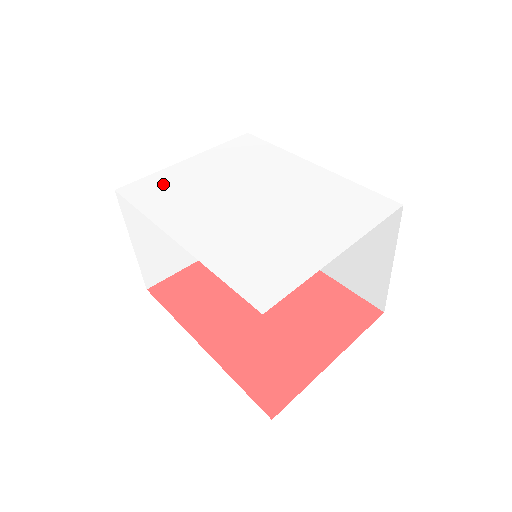
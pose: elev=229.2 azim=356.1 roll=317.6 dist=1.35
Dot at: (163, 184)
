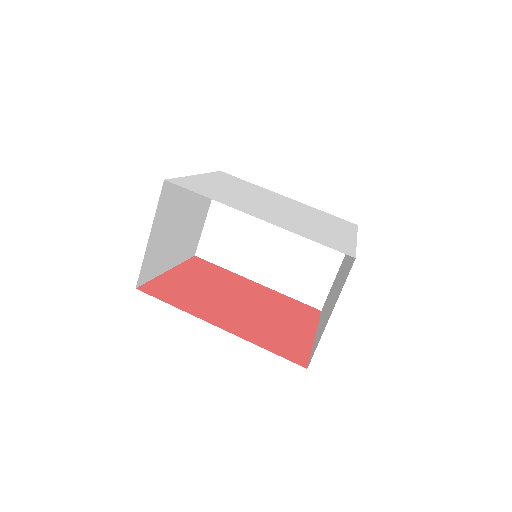
Dot at: (200, 185)
